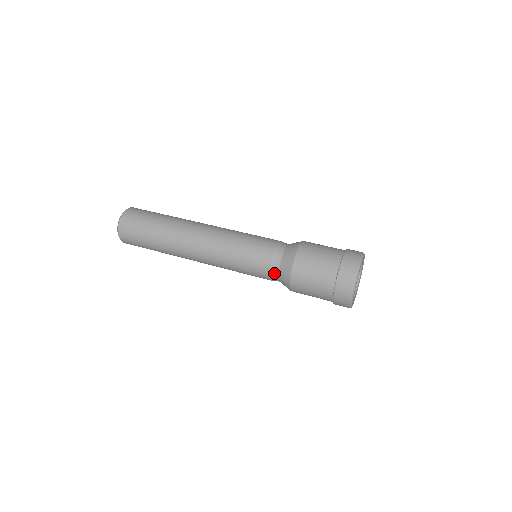
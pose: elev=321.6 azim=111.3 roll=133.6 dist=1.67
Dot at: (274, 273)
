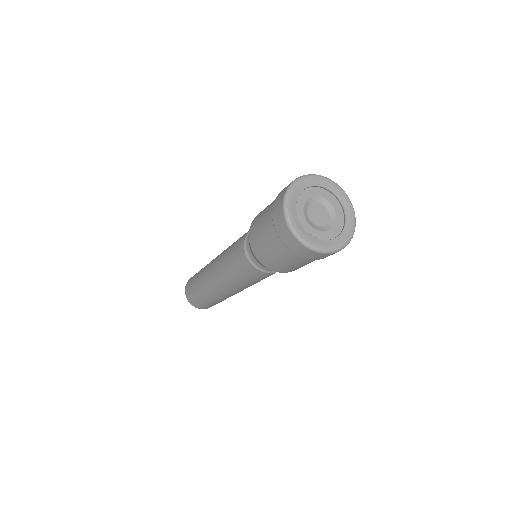
Dot at: occluded
